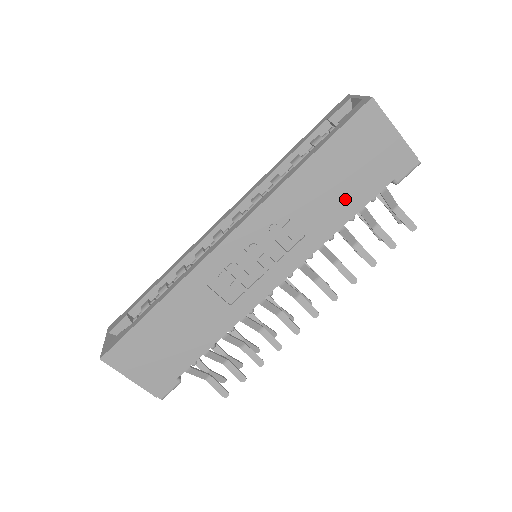
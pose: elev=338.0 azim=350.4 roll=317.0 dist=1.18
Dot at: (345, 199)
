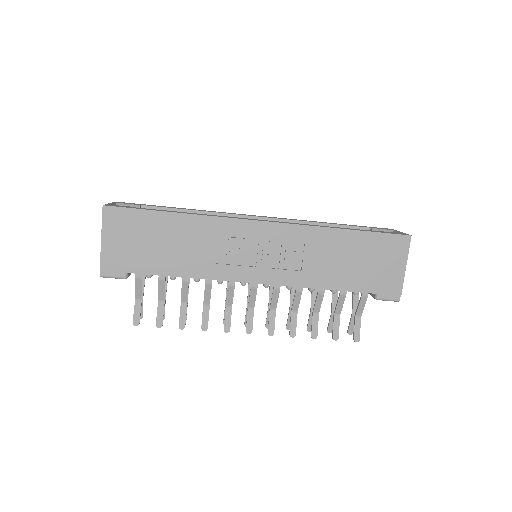
Dot at: (343, 275)
